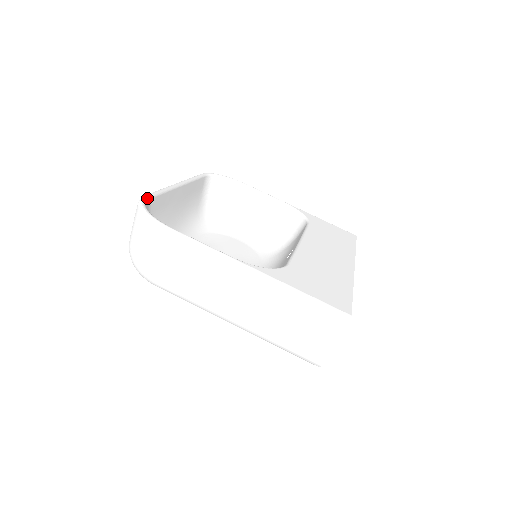
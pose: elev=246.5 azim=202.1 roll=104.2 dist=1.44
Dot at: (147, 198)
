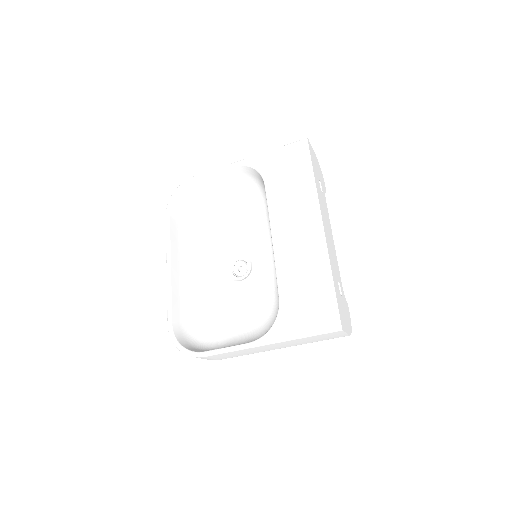
Dot at: (171, 328)
